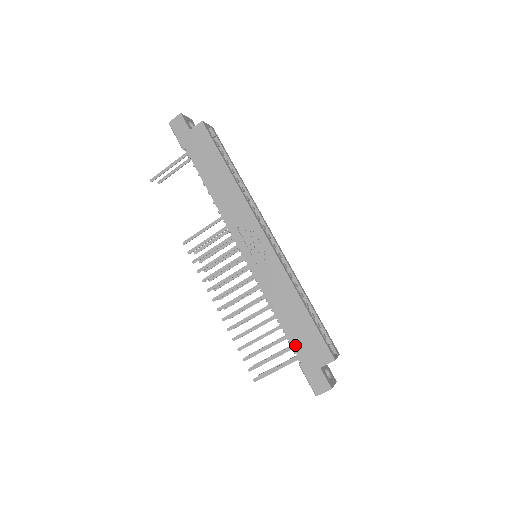
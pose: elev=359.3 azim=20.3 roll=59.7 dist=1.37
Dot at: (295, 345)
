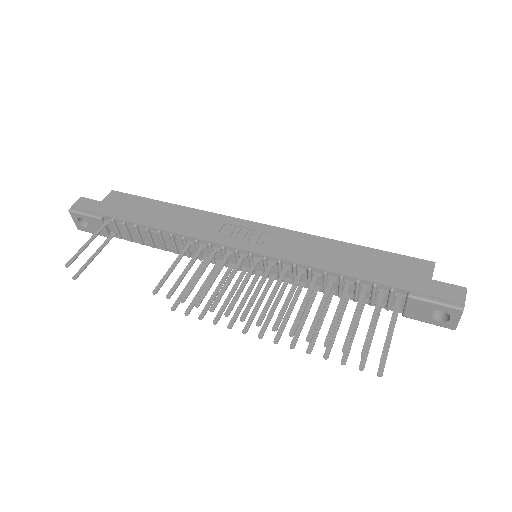
Dot at: (383, 281)
